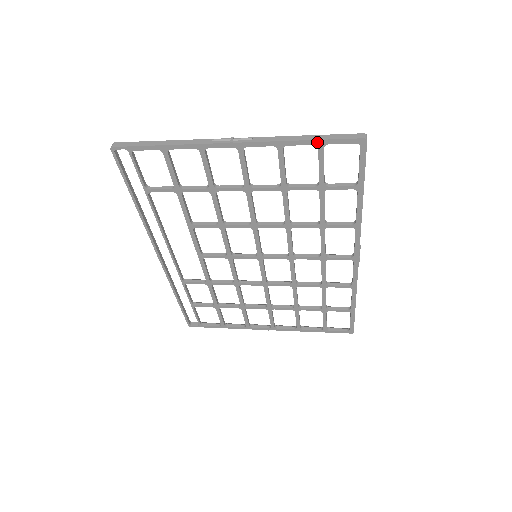
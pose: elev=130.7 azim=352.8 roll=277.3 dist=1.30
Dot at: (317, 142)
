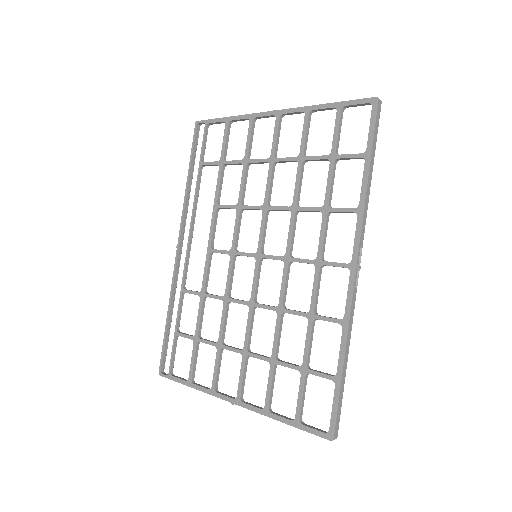
Dot at: (337, 105)
